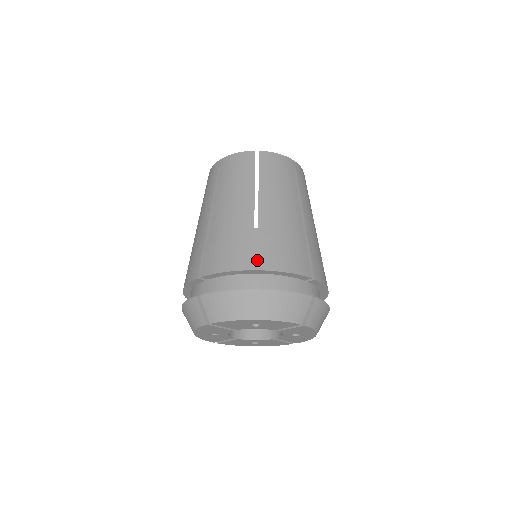
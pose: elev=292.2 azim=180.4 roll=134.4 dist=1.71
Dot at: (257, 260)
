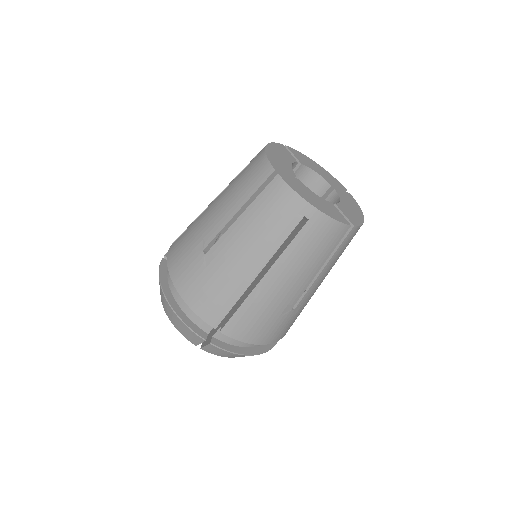
Dot at: (181, 279)
